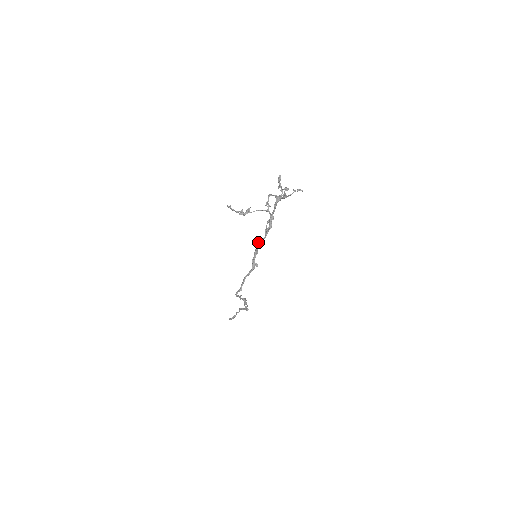
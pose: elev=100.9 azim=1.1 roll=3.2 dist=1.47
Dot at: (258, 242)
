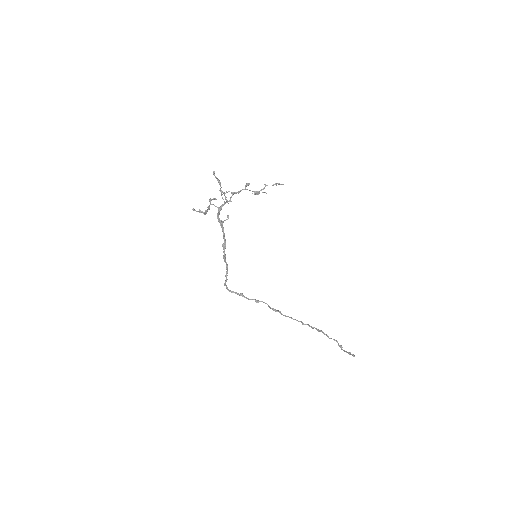
Dot at: (223, 236)
